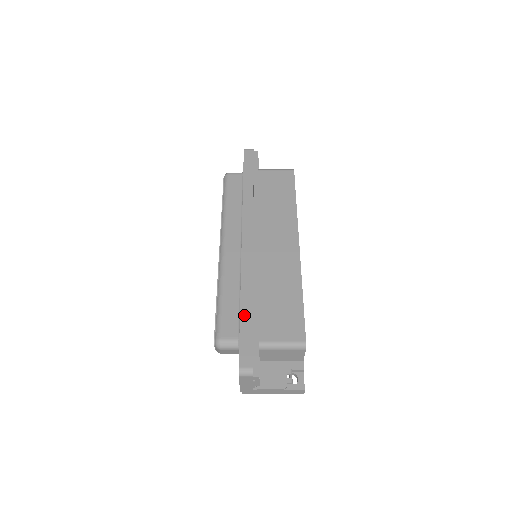
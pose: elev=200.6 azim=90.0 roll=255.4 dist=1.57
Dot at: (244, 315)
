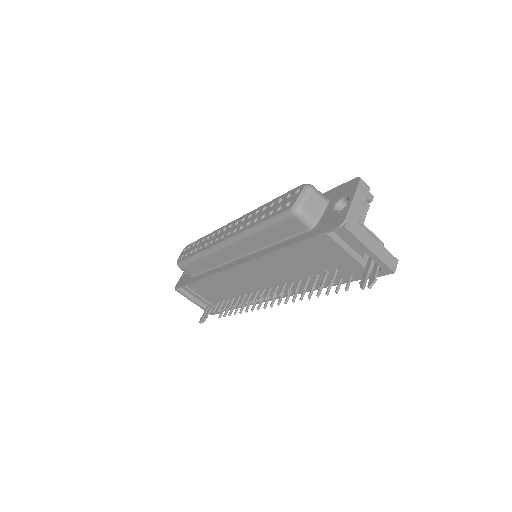
Dot at: occluded
